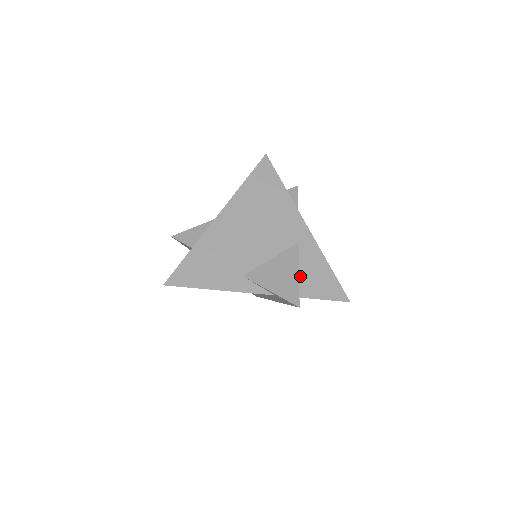
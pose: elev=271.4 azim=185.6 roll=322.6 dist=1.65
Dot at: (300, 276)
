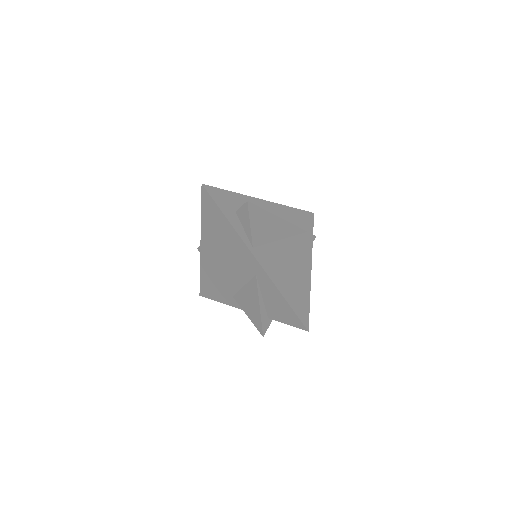
Dot at: (266, 303)
